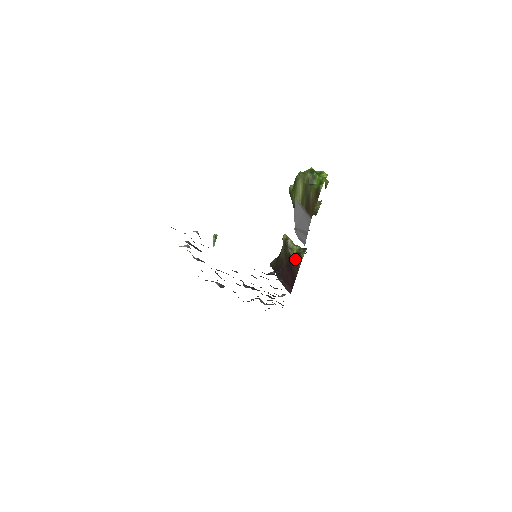
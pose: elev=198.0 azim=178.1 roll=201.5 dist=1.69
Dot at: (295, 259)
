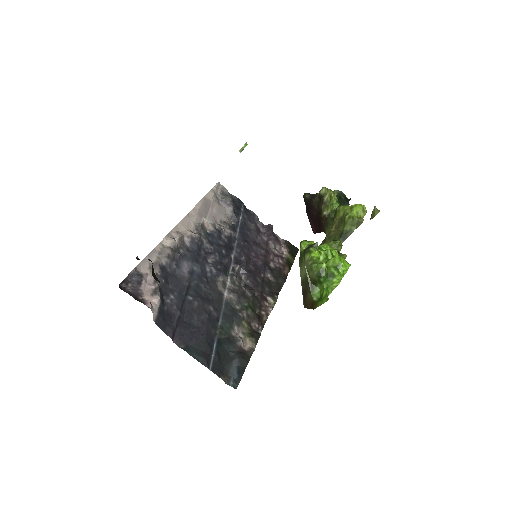
Dot at: (325, 221)
